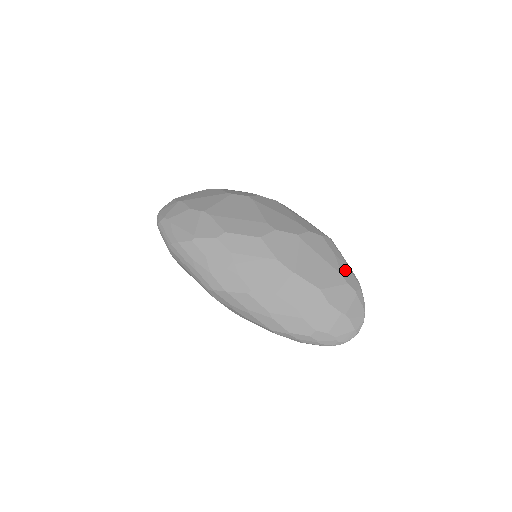
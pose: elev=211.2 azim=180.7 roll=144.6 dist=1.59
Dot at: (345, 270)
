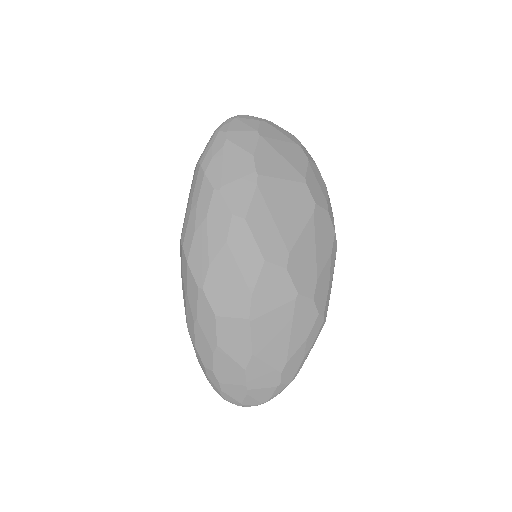
Dot at: (296, 360)
